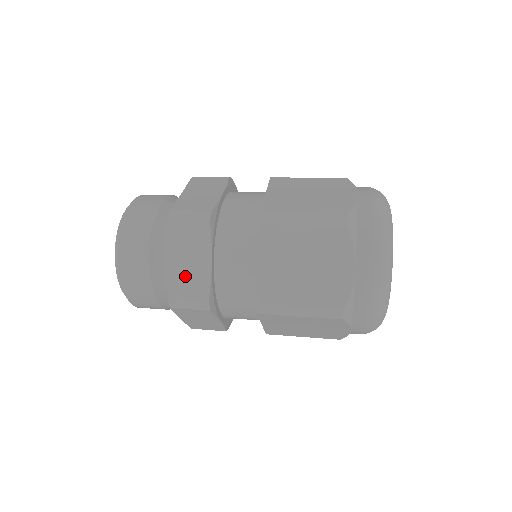
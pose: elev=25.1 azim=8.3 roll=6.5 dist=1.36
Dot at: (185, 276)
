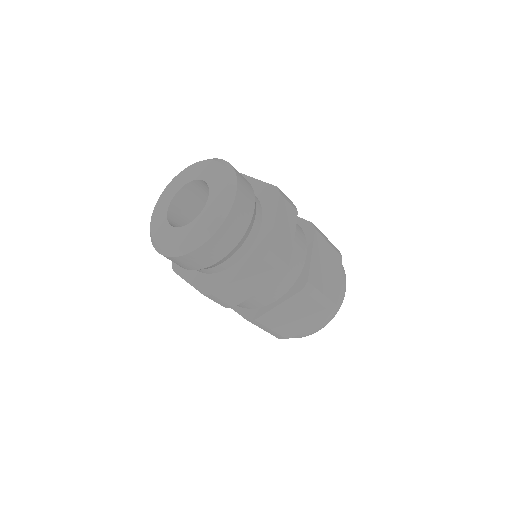
Dot at: (236, 290)
